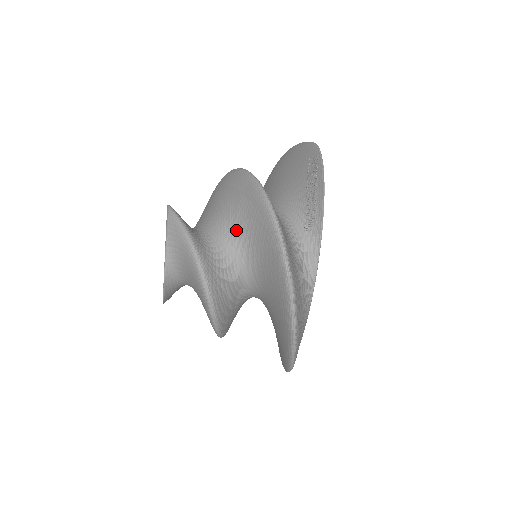
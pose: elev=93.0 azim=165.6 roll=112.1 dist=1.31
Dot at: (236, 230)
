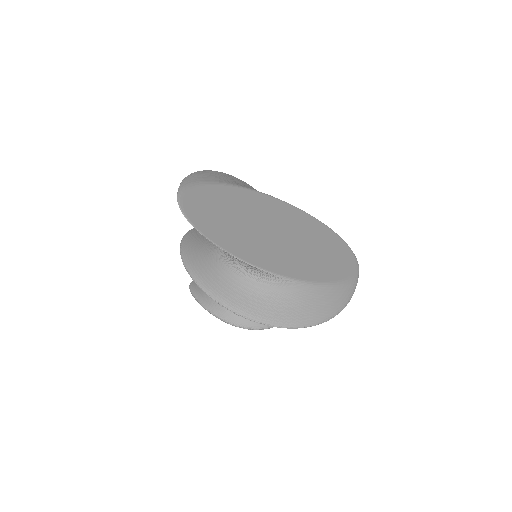
Dot at: occluded
